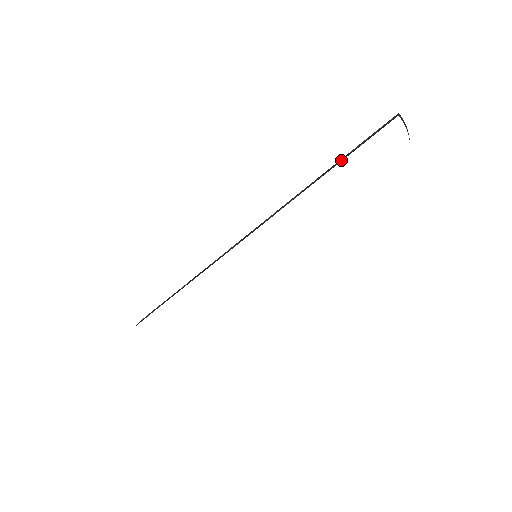
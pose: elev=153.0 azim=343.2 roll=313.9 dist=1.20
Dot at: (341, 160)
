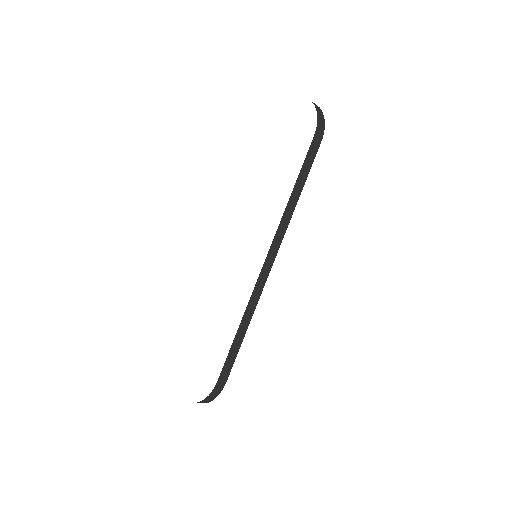
Dot at: occluded
